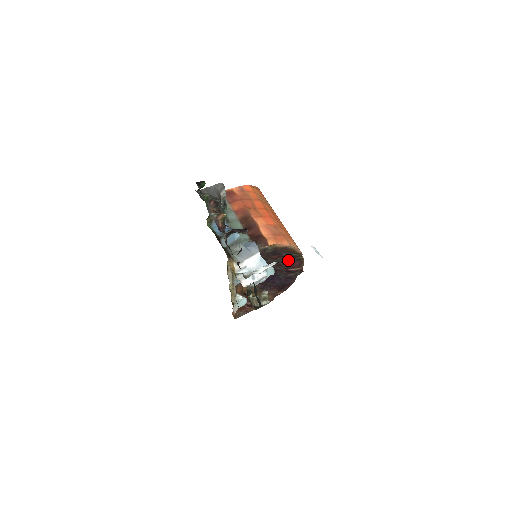
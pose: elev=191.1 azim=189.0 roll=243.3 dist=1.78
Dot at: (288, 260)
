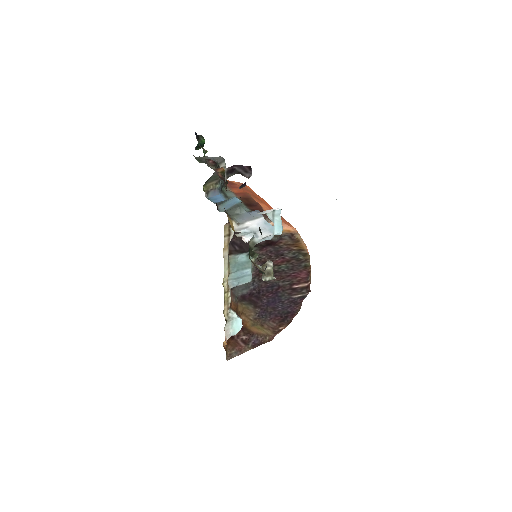
Dot at: (293, 268)
